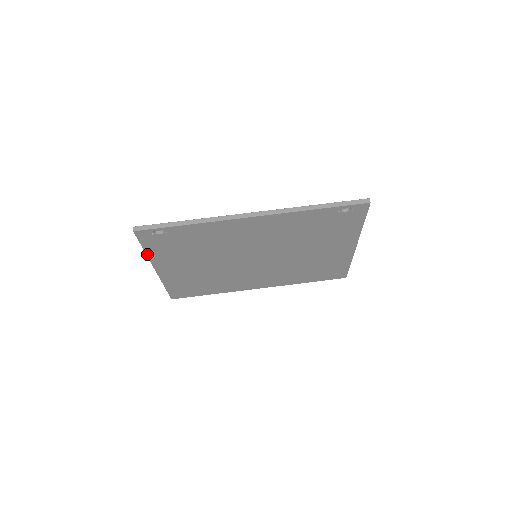
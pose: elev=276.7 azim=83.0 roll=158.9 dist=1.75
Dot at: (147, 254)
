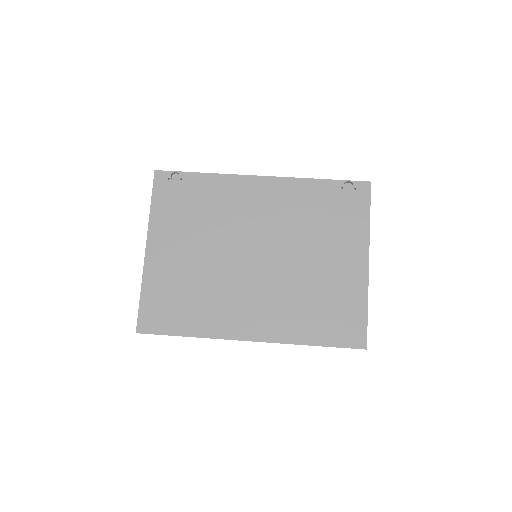
Dot at: (151, 213)
